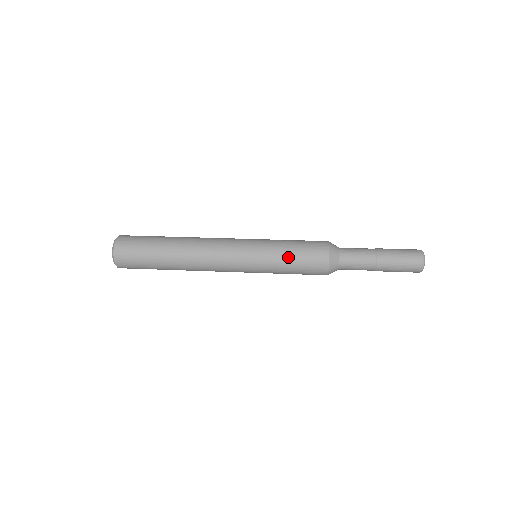
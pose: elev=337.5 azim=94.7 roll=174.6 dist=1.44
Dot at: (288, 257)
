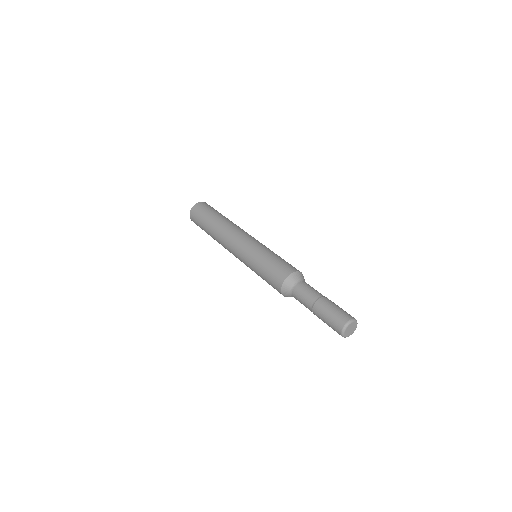
Dot at: (270, 258)
